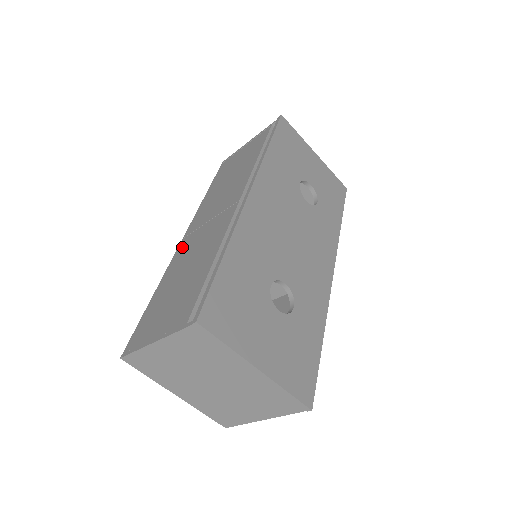
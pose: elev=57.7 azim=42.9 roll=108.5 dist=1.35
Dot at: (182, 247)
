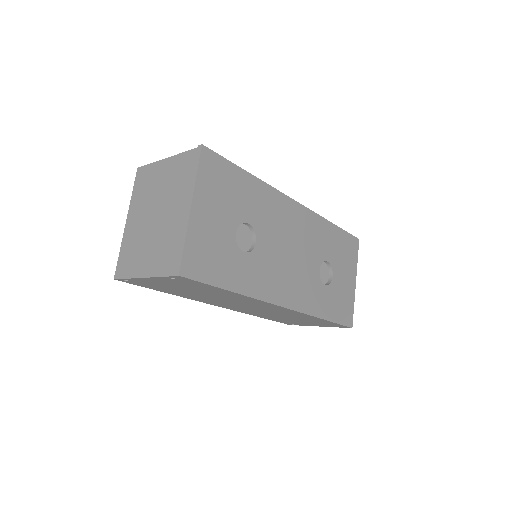
Dot at: occluded
